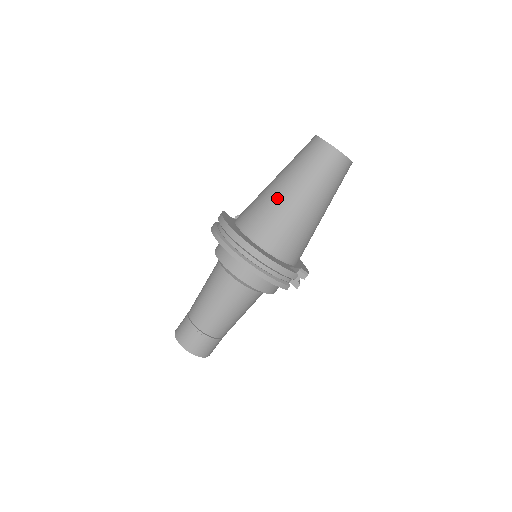
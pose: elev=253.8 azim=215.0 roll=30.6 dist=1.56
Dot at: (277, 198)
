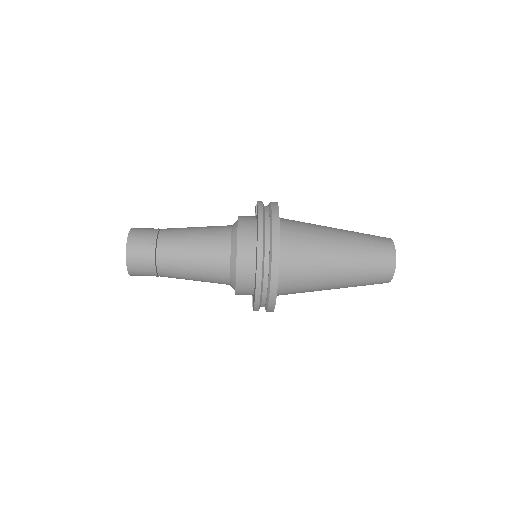
Dot at: (327, 254)
